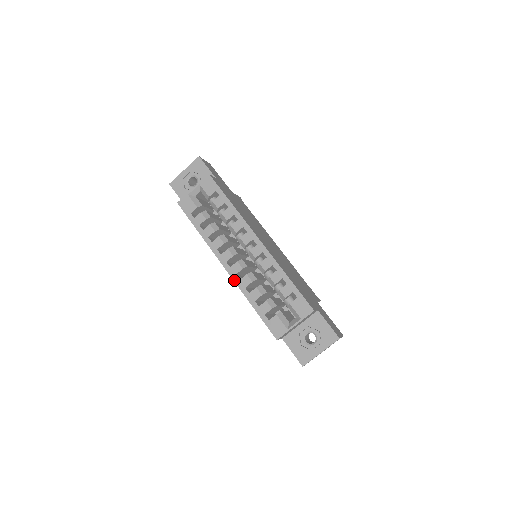
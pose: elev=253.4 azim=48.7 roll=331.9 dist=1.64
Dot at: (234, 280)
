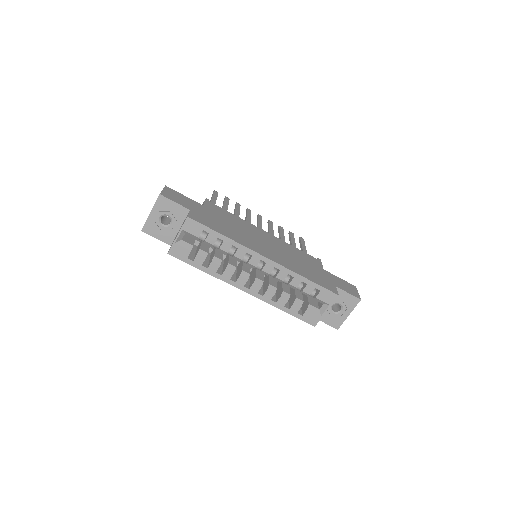
Dot at: (258, 298)
